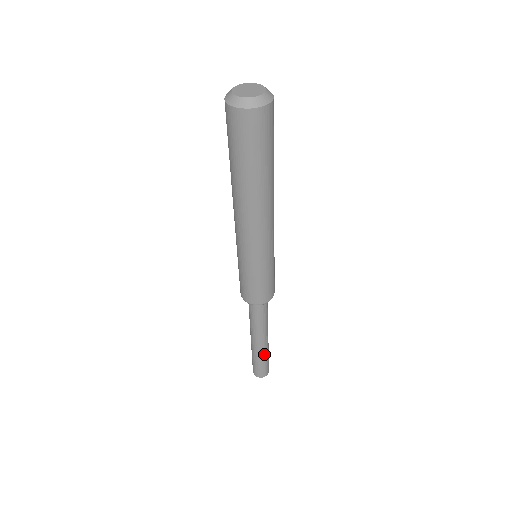
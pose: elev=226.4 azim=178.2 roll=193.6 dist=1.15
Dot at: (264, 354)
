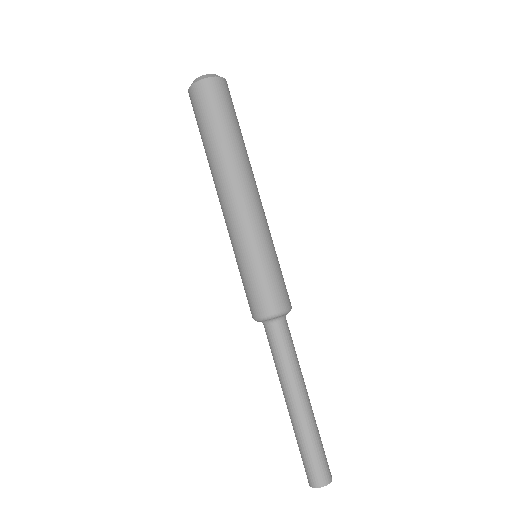
Dot at: (315, 425)
